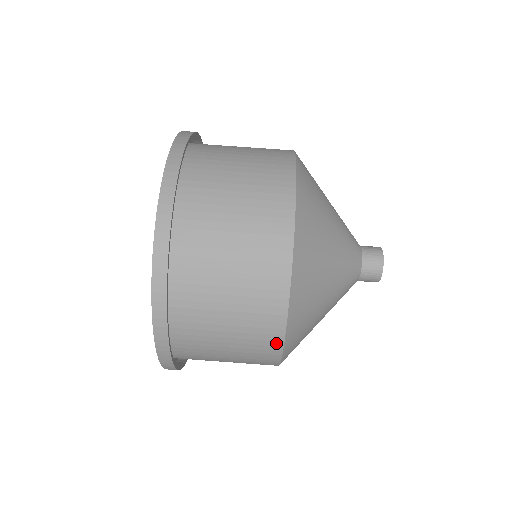
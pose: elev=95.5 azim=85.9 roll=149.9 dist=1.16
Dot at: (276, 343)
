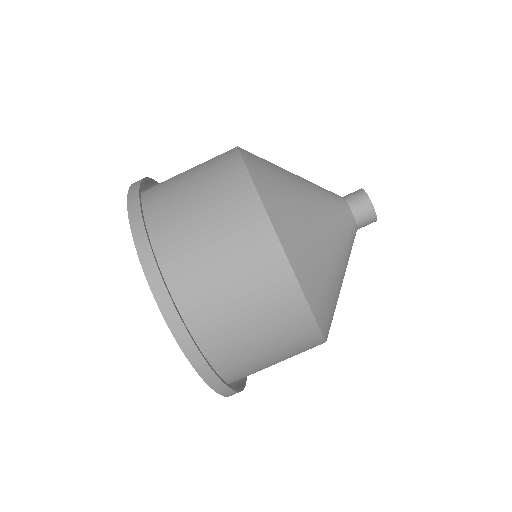
Dot at: (319, 344)
